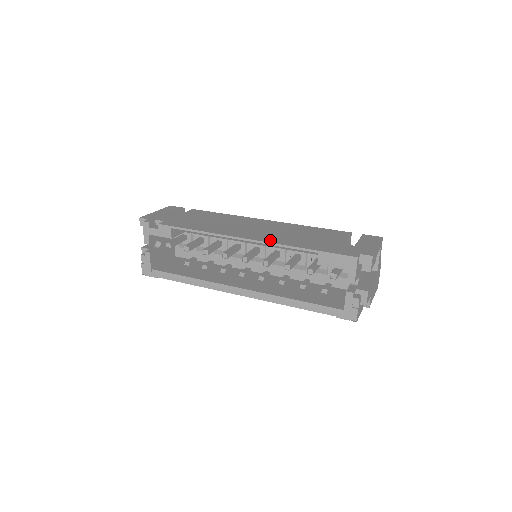
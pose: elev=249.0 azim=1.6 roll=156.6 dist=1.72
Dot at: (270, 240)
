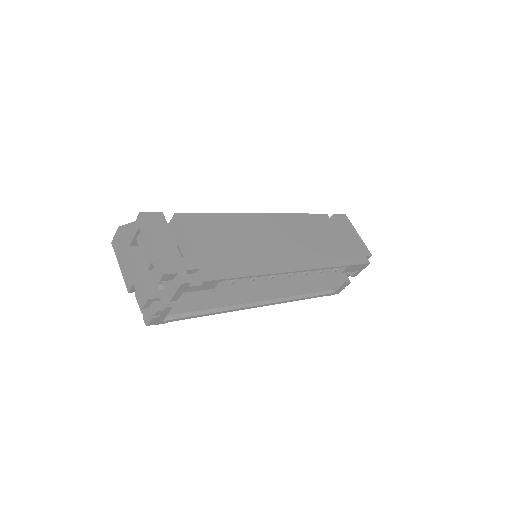
Dot at: (313, 264)
